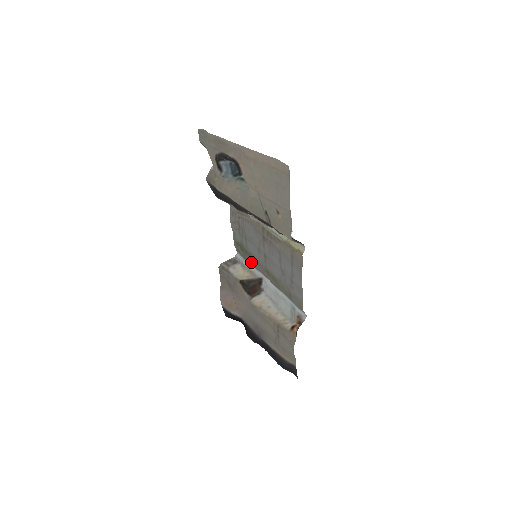
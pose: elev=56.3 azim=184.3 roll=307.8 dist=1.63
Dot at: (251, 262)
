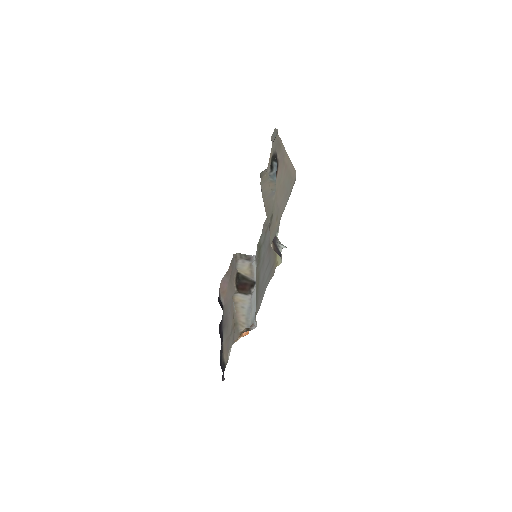
Dot at: occluded
